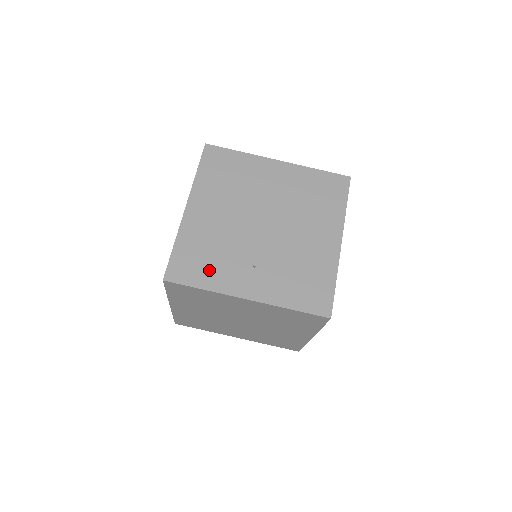
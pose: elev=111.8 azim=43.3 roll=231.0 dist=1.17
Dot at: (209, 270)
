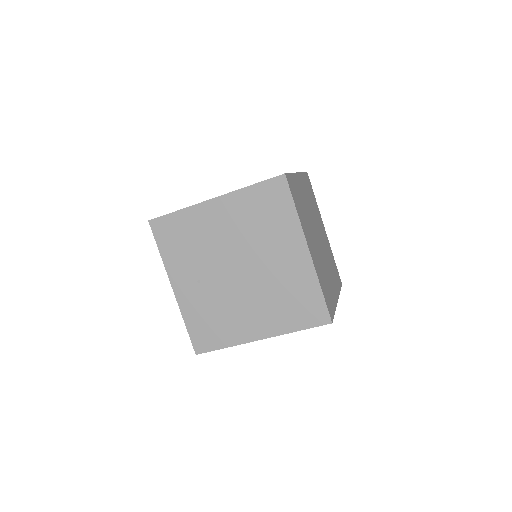
Dot at: (176, 249)
